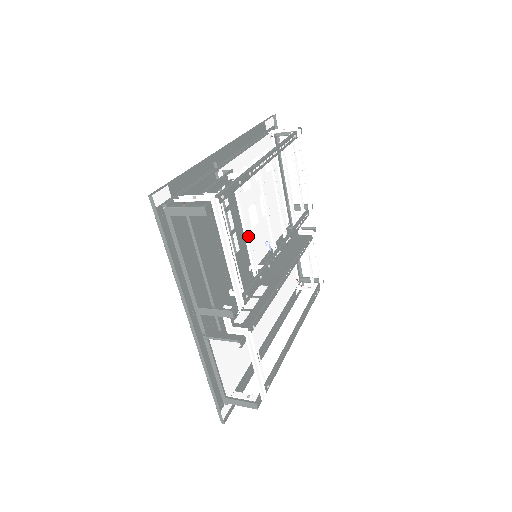
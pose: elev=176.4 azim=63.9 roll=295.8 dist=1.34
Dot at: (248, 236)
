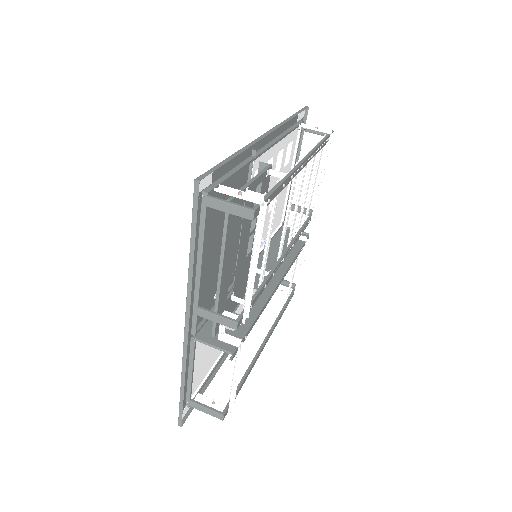
Dot at: occluded
